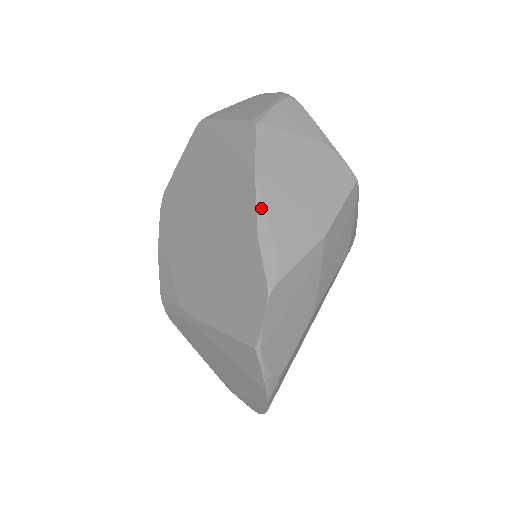
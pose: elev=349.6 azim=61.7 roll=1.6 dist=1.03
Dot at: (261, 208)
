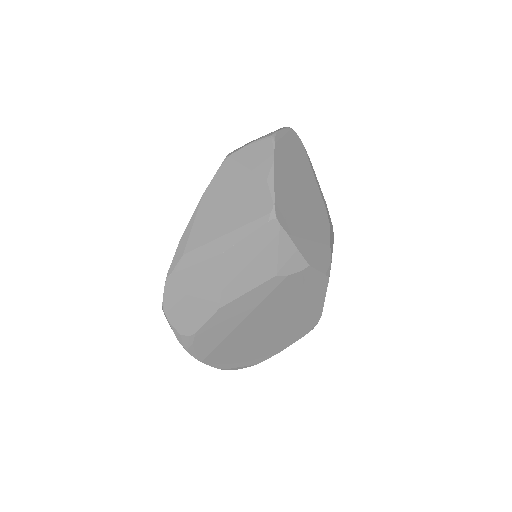
Dot at: (193, 220)
